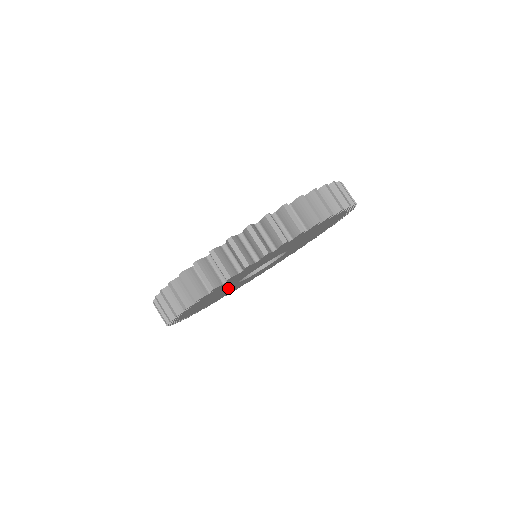
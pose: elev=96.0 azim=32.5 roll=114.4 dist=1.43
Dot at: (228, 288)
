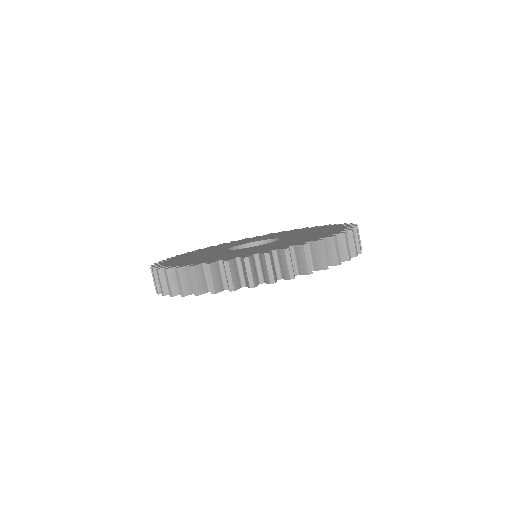
Dot at: occluded
